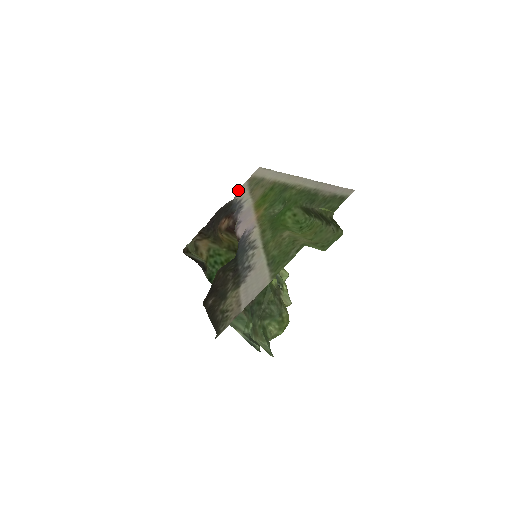
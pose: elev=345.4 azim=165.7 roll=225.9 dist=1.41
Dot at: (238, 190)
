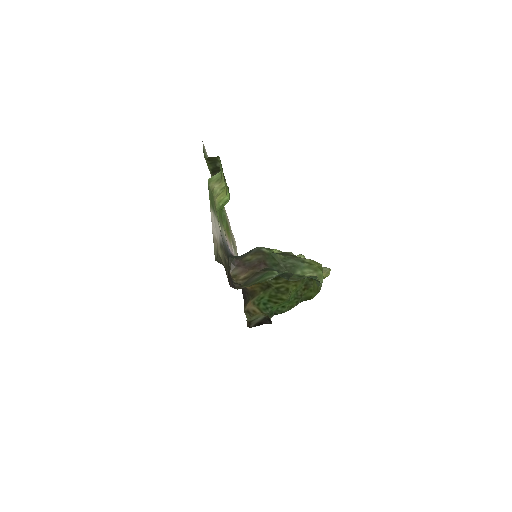
Dot at: occluded
